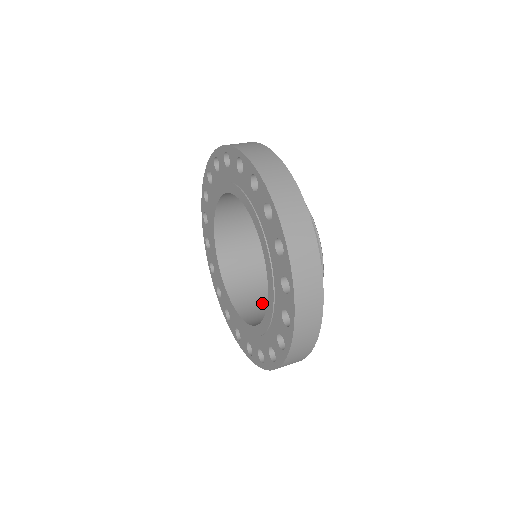
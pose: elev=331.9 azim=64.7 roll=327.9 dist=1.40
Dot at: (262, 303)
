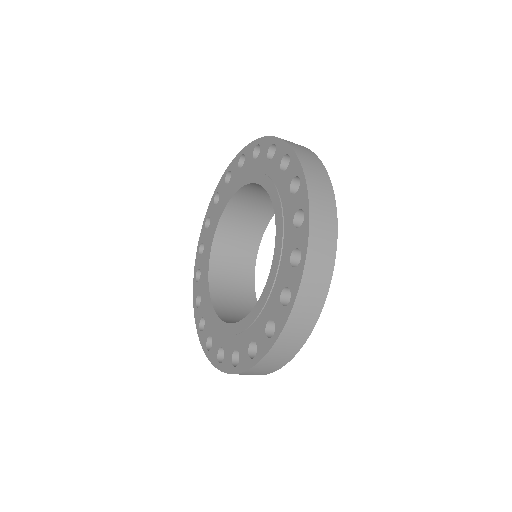
Dot at: occluded
